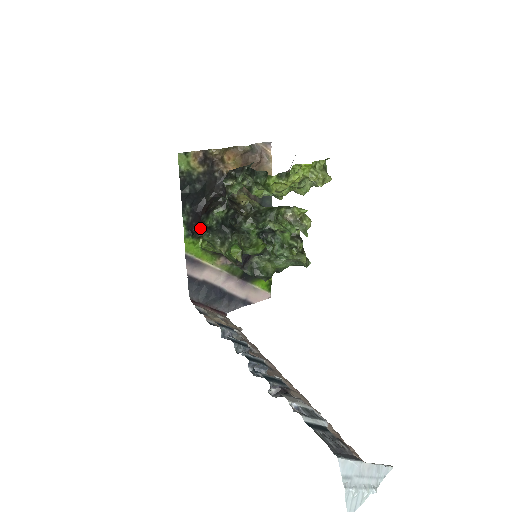
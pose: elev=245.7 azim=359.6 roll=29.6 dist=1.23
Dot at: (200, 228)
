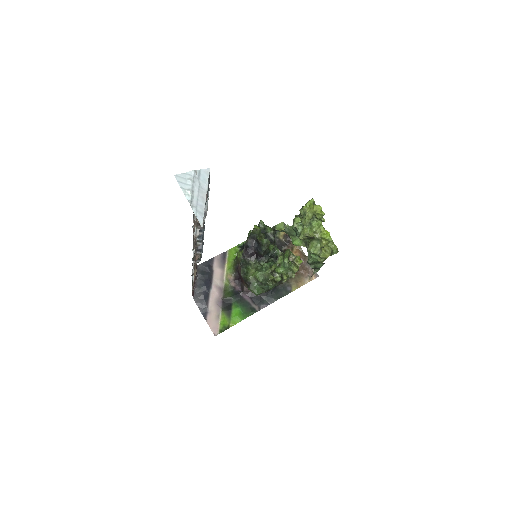
Dot at: occluded
